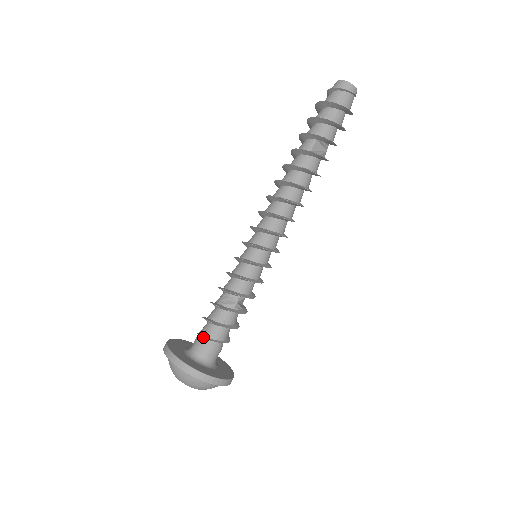
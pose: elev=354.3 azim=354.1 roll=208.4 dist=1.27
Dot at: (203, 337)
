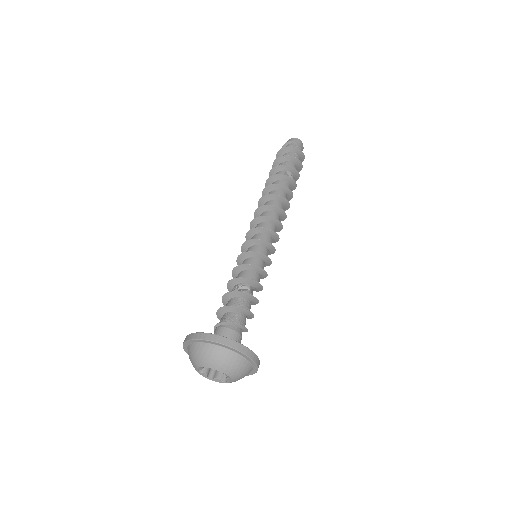
Dot at: (225, 322)
